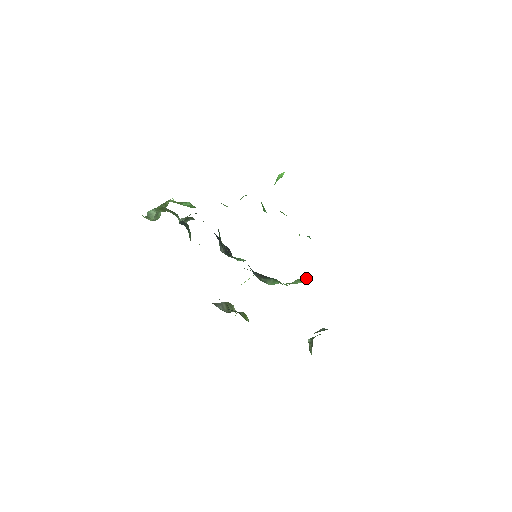
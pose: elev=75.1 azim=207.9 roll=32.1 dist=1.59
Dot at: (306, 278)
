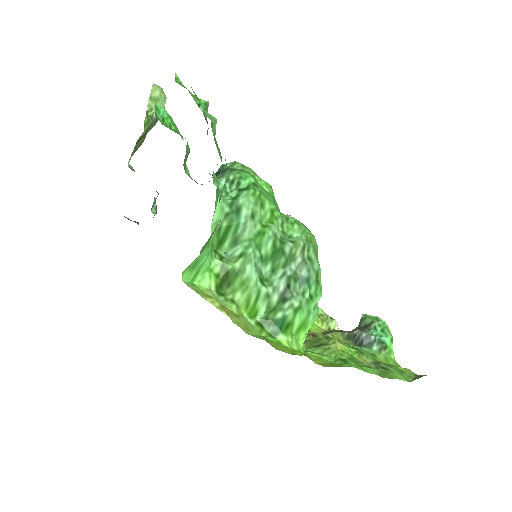
Dot at: occluded
